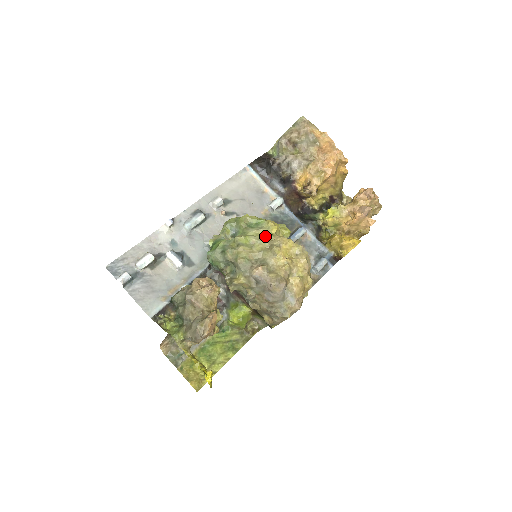
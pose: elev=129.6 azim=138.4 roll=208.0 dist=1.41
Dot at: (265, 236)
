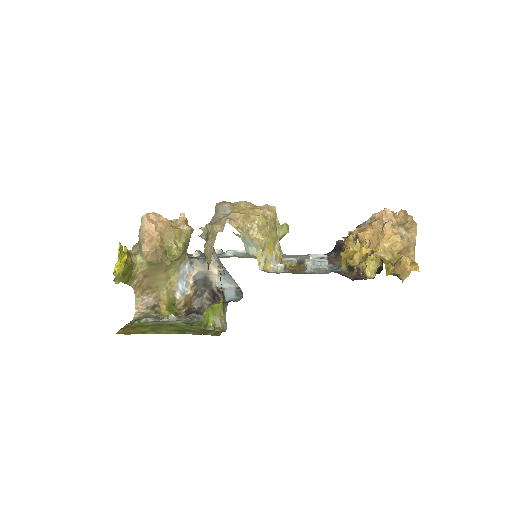
Dot at: occluded
